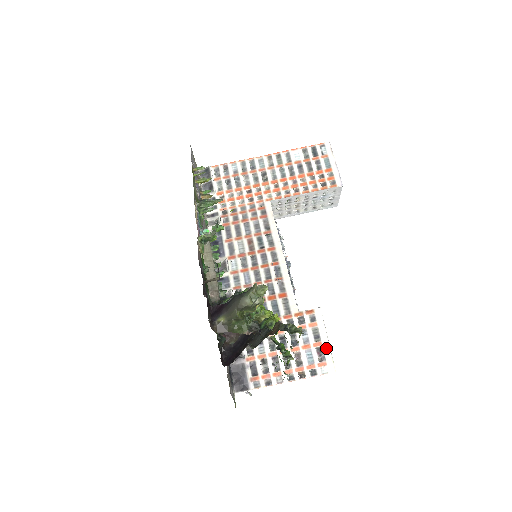
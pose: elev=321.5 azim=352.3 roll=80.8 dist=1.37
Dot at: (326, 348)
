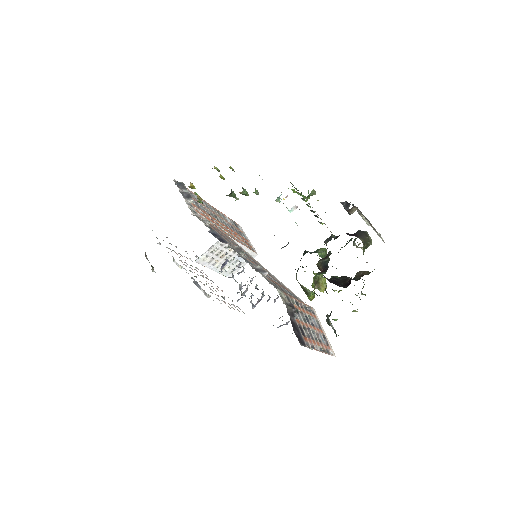
Dot at: (326, 337)
